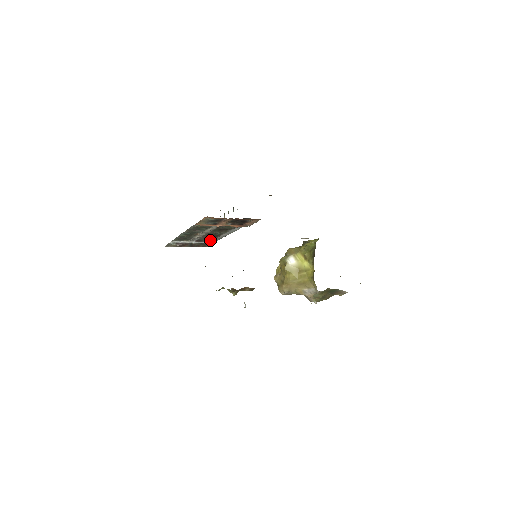
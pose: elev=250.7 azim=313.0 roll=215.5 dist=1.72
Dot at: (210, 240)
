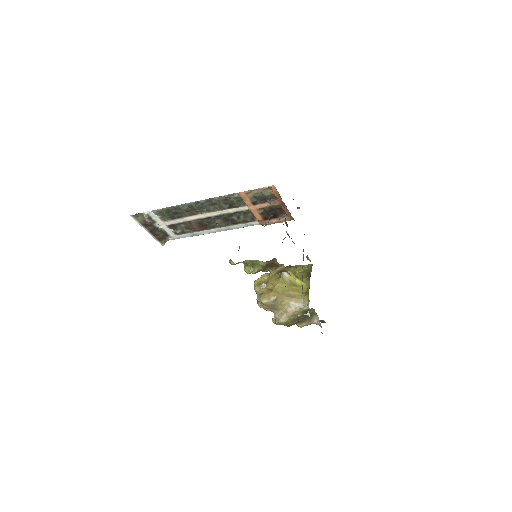
Dot at: (182, 232)
